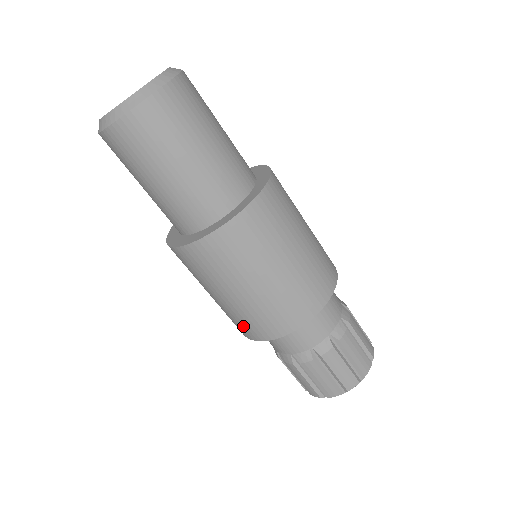
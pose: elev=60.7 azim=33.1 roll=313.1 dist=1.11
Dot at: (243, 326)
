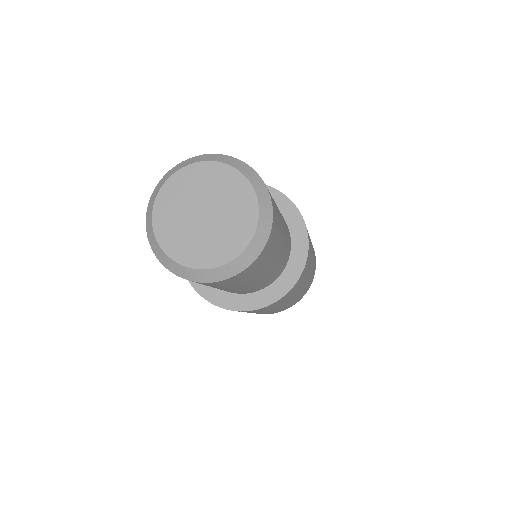
Dot at: occluded
